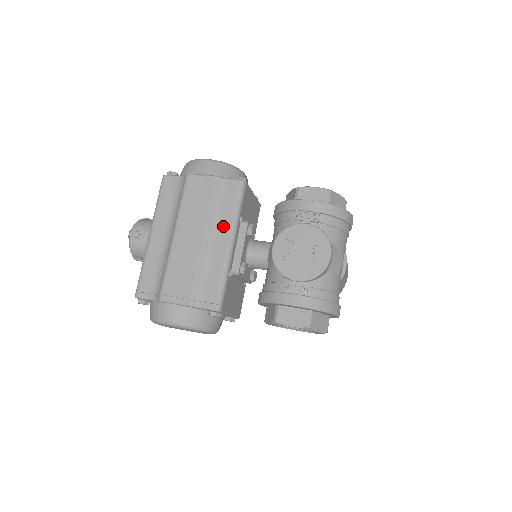
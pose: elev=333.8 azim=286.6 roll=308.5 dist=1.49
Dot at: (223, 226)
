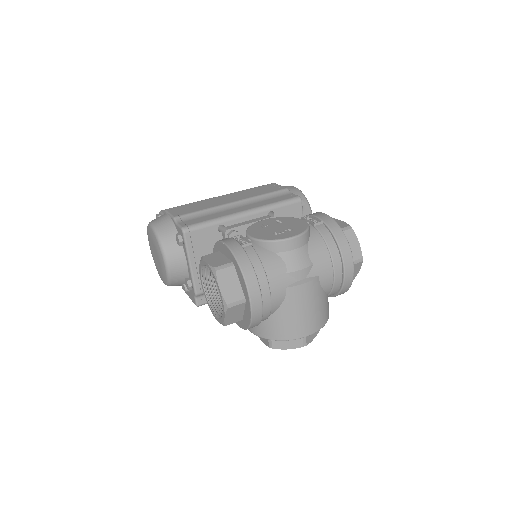
Dot at: (254, 205)
